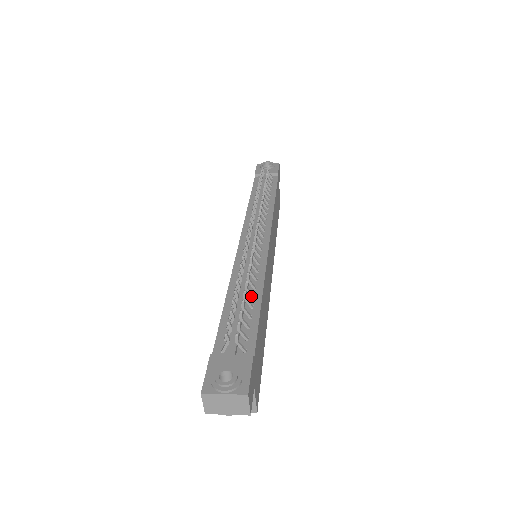
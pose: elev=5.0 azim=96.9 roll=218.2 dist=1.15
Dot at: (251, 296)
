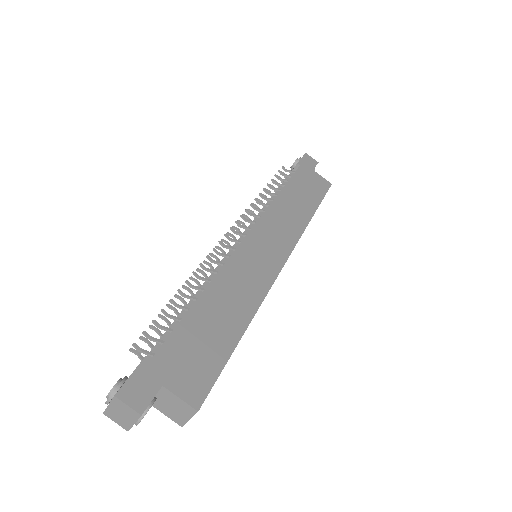
Dot at: (193, 300)
